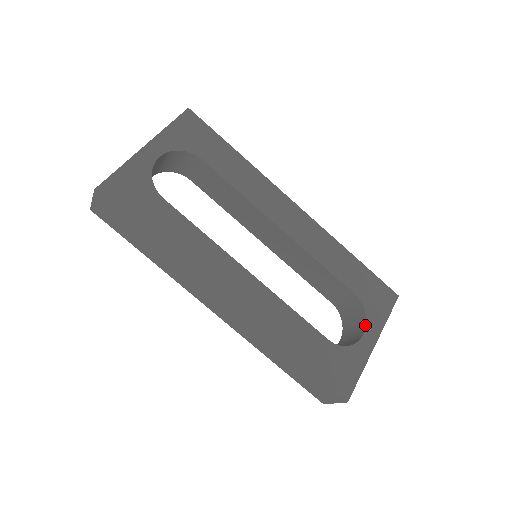
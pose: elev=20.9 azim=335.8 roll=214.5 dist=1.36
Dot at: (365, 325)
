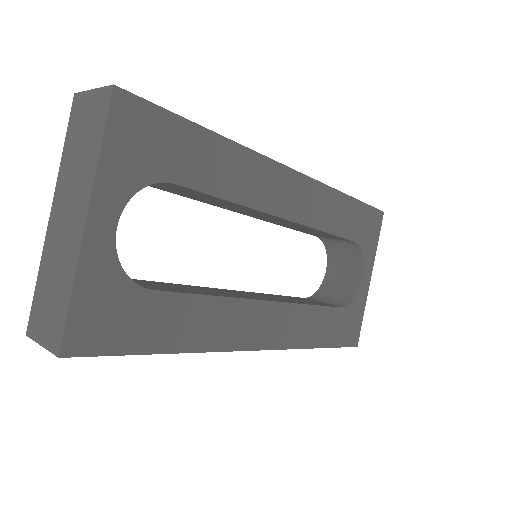
Dot at: (363, 266)
